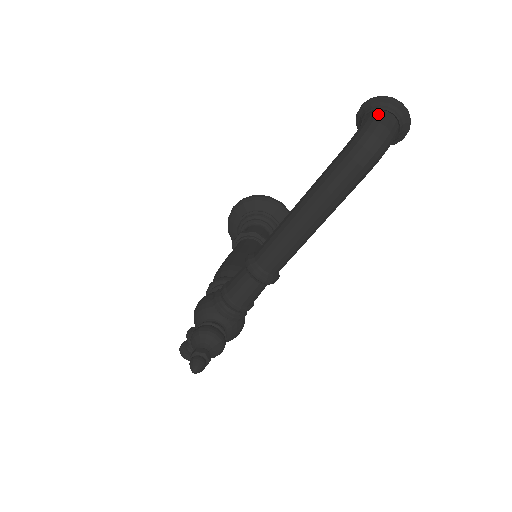
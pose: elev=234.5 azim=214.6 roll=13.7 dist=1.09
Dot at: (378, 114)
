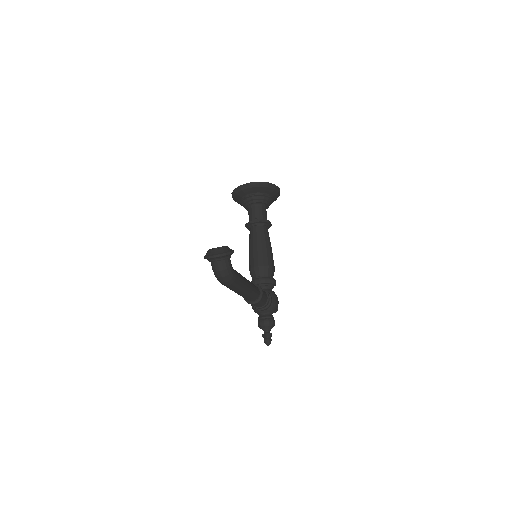
Dot at: (212, 265)
